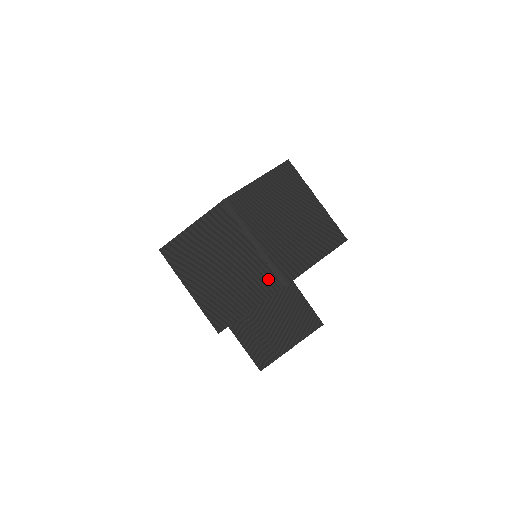
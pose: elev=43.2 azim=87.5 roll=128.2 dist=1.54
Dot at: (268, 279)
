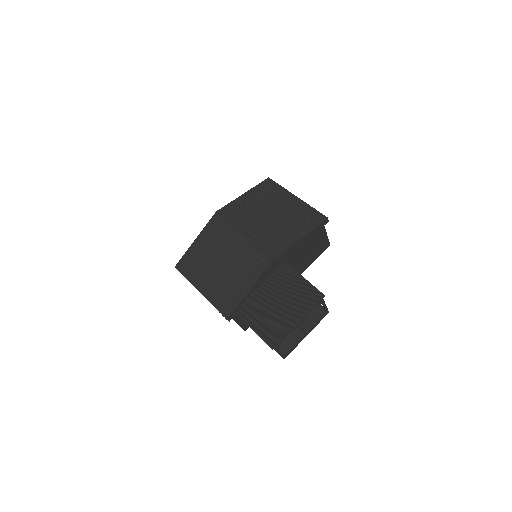
Dot at: (258, 259)
